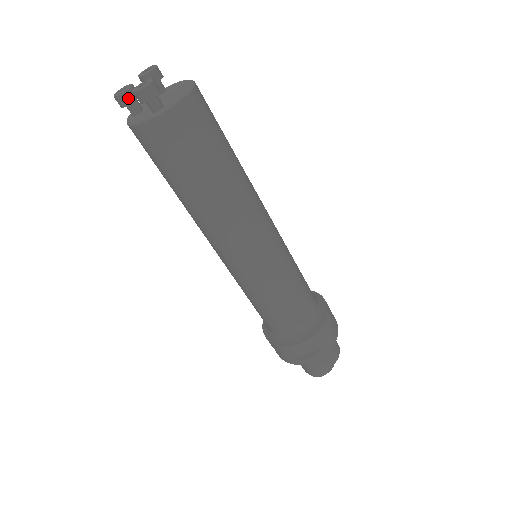
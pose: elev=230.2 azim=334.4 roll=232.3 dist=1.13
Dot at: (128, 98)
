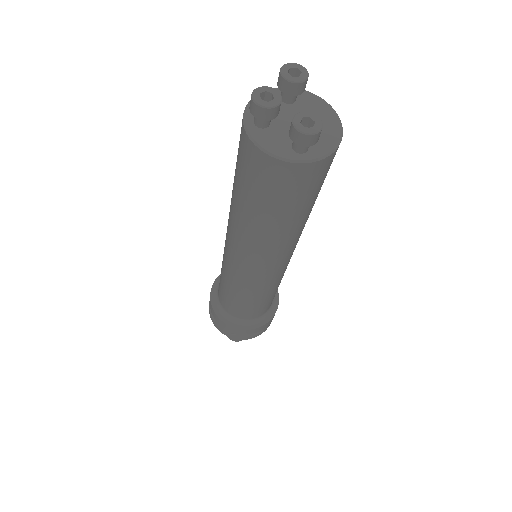
Dot at: (271, 114)
